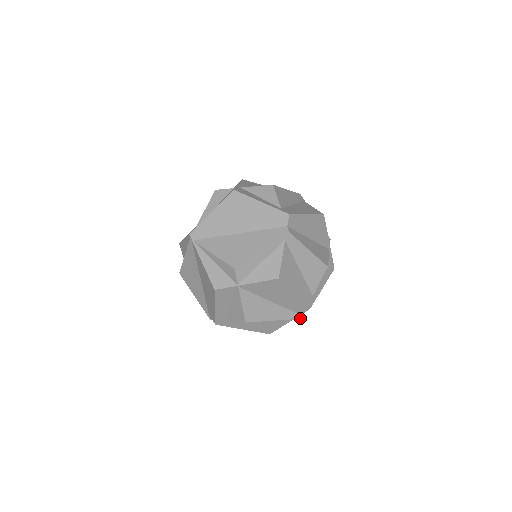
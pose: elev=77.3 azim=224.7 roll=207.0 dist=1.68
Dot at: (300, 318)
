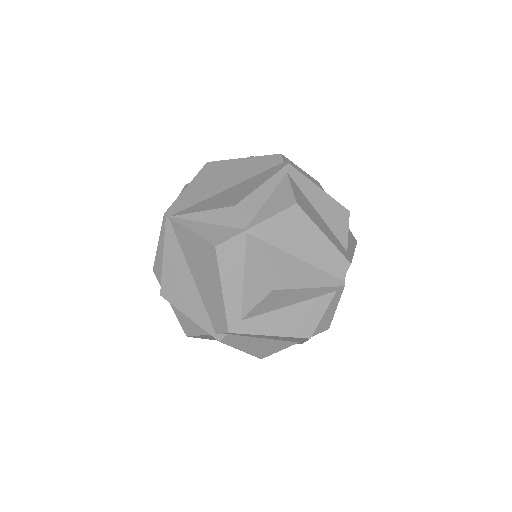
Dot at: (343, 285)
